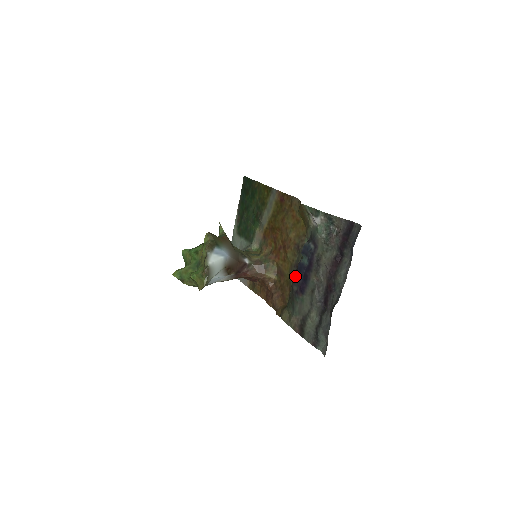
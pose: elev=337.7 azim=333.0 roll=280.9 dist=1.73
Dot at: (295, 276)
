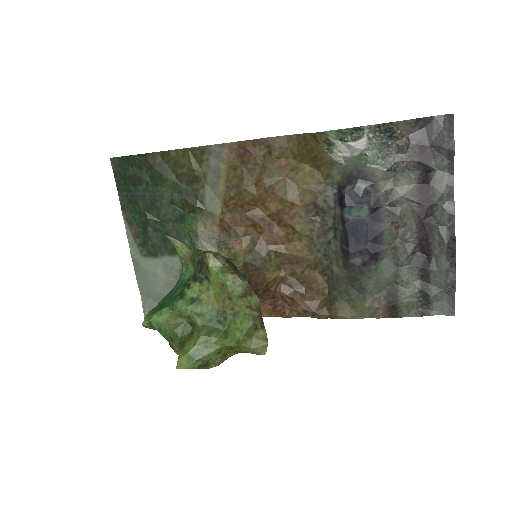
Dot at: (348, 244)
